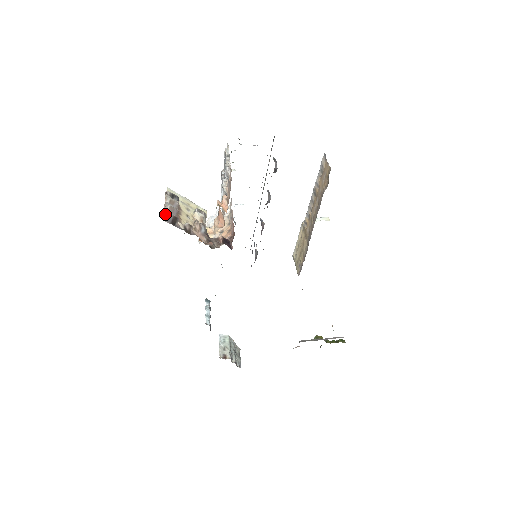
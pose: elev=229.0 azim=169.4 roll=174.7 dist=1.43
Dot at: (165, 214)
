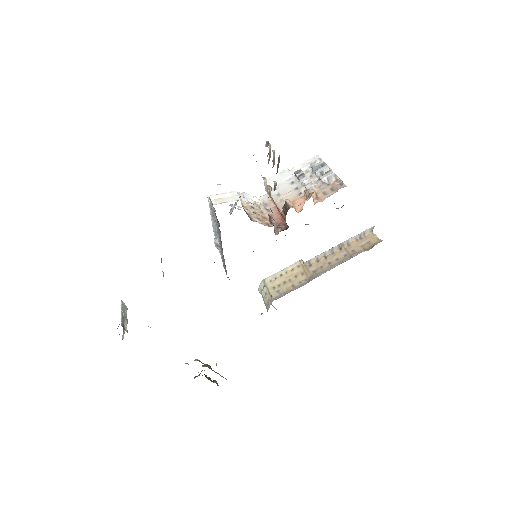
Dot at: (279, 159)
